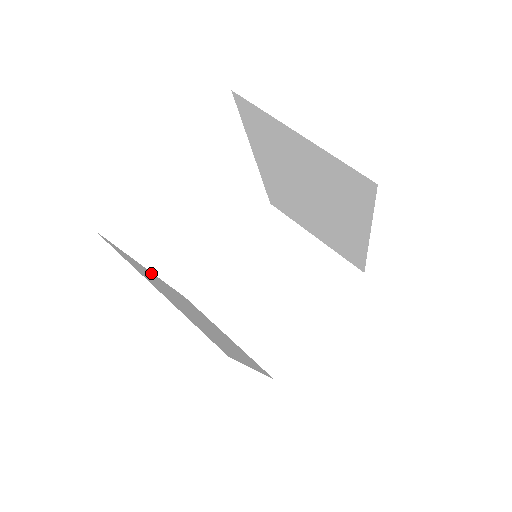
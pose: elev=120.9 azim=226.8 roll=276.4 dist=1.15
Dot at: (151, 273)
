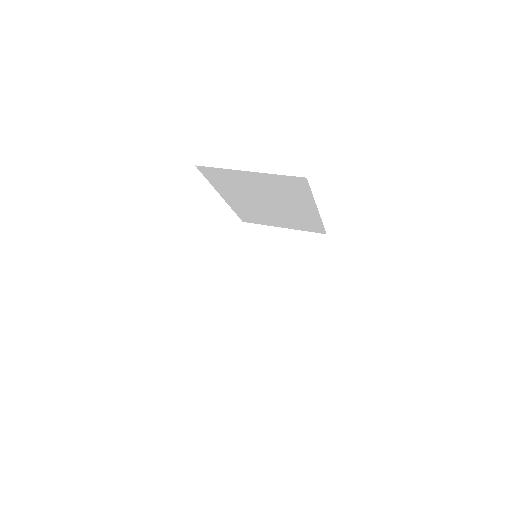
Dot at: occluded
